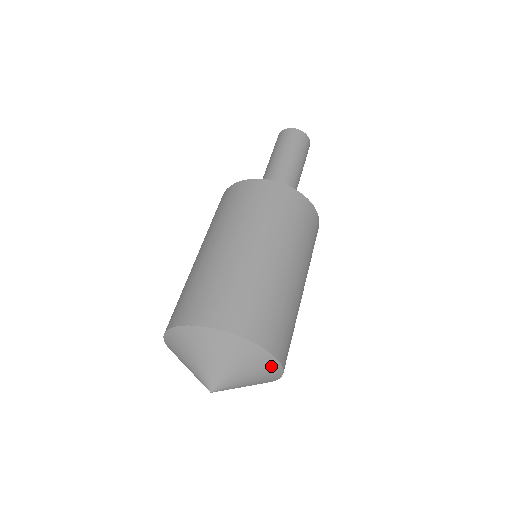
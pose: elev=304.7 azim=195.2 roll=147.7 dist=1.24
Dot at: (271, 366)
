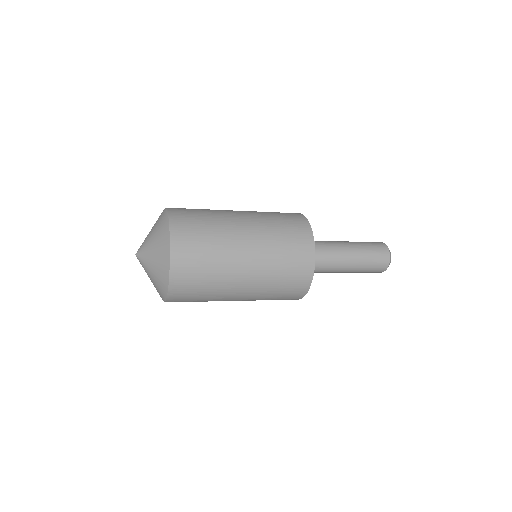
Dot at: (164, 221)
